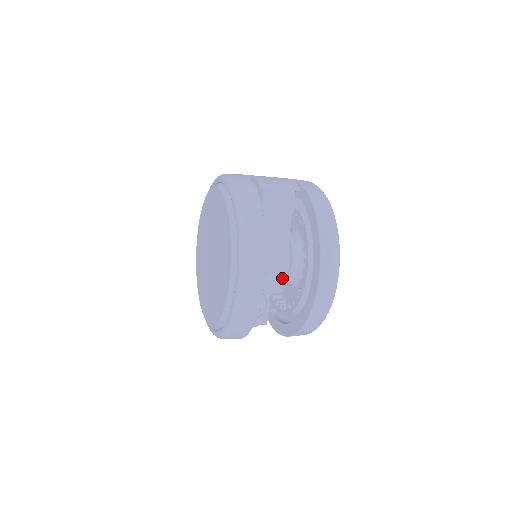
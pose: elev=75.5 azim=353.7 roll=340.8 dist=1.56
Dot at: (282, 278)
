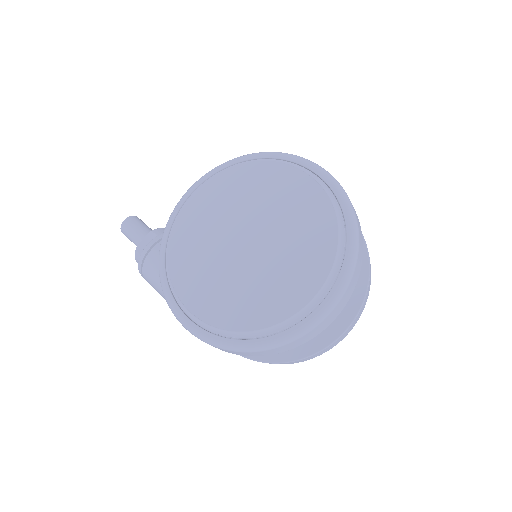
Dot at: occluded
